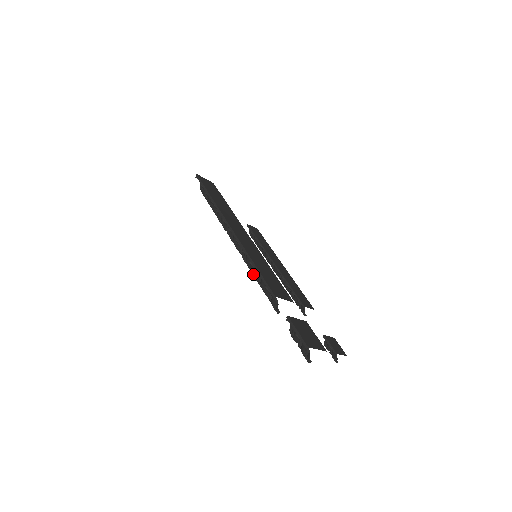
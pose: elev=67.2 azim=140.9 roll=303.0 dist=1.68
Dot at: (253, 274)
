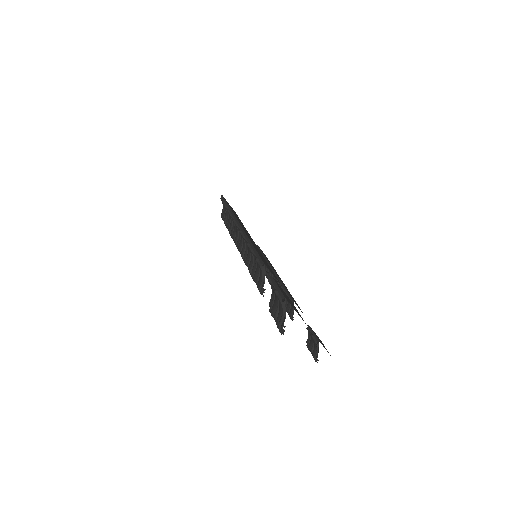
Dot at: (247, 264)
